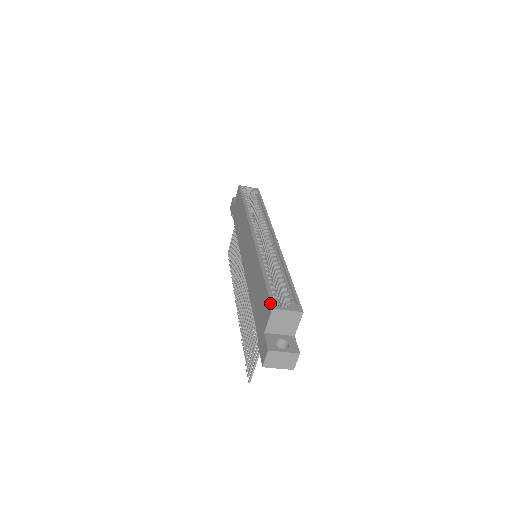
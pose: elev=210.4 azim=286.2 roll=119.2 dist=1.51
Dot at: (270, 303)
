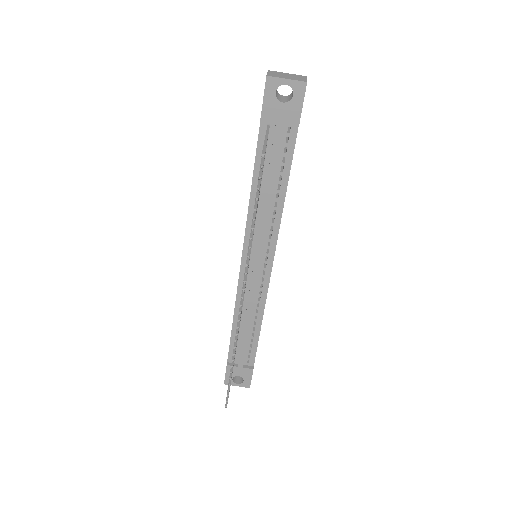
Dot at: occluded
